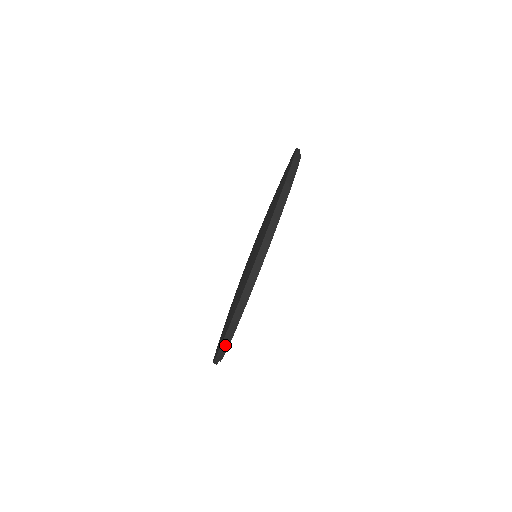
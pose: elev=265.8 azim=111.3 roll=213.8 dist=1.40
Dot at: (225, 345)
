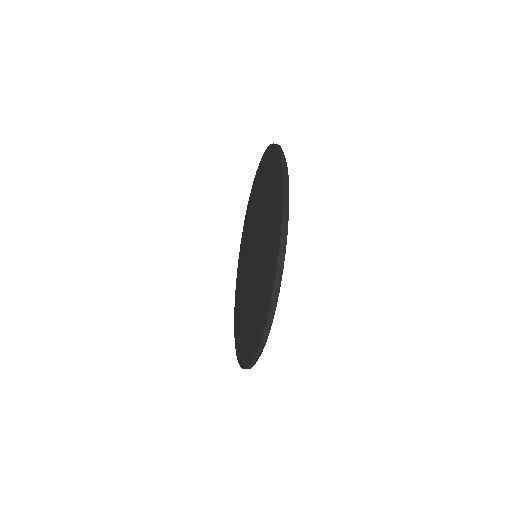
Dot at: occluded
